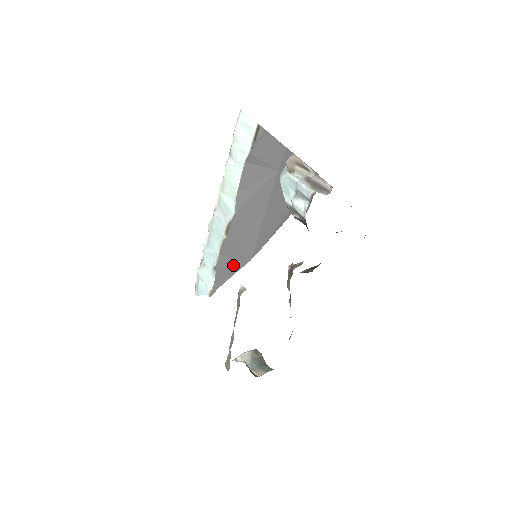
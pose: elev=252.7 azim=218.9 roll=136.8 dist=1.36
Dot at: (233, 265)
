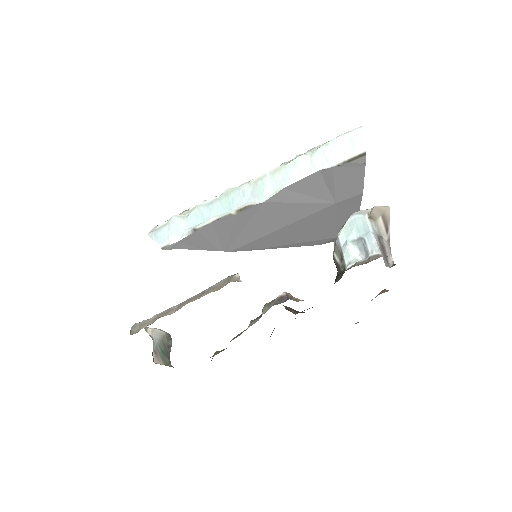
Dot at: (212, 242)
